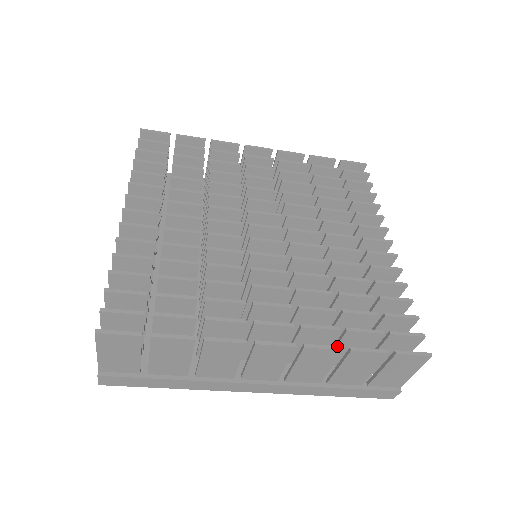
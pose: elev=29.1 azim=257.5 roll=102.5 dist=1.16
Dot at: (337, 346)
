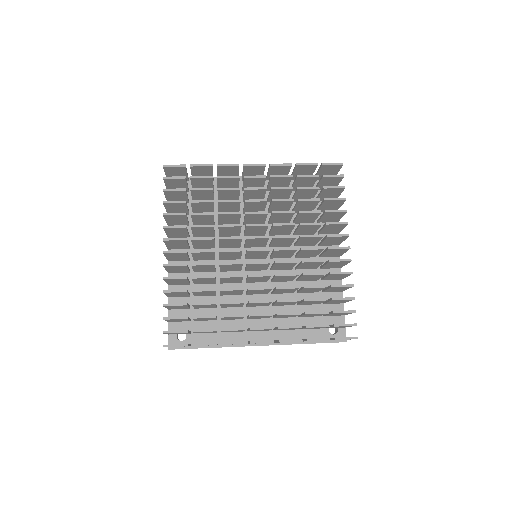
Dot at: (299, 339)
